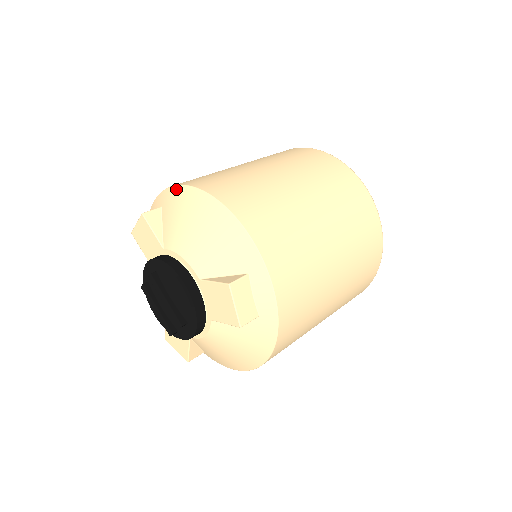
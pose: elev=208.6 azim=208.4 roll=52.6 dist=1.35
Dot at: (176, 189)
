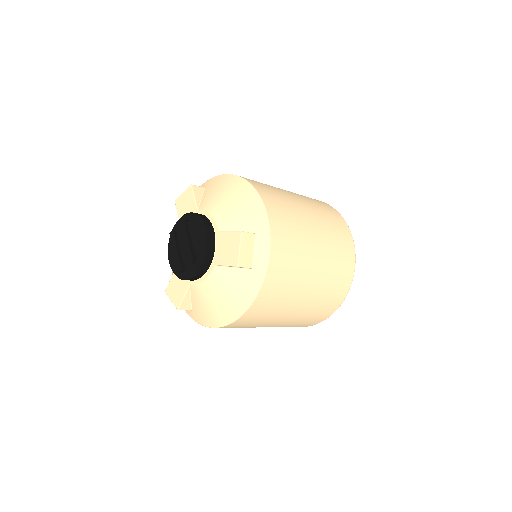
Dot at: (221, 176)
